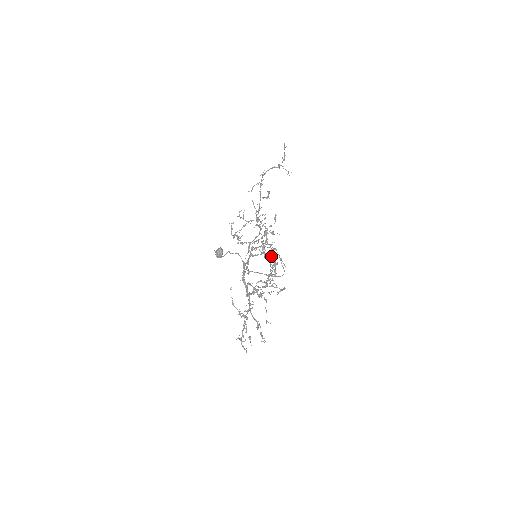
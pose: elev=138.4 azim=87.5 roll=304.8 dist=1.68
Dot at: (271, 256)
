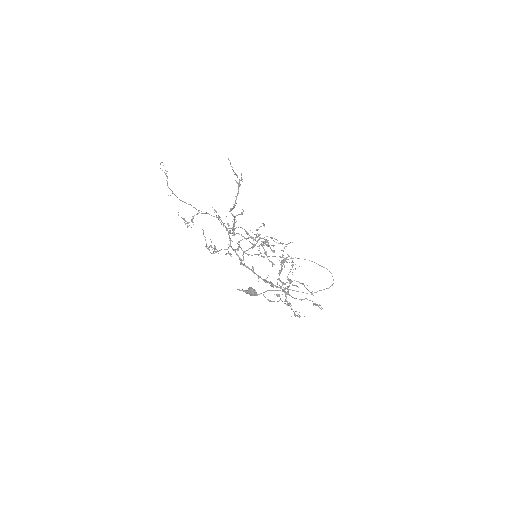
Dot at: (250, 237)
